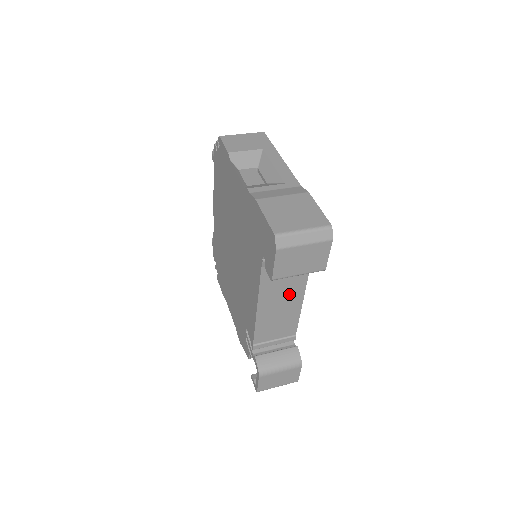
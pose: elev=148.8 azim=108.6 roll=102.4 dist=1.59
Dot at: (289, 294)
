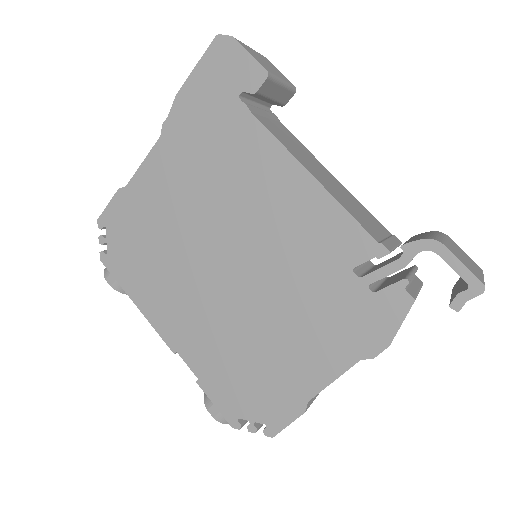
Dot at: (314, 164)
